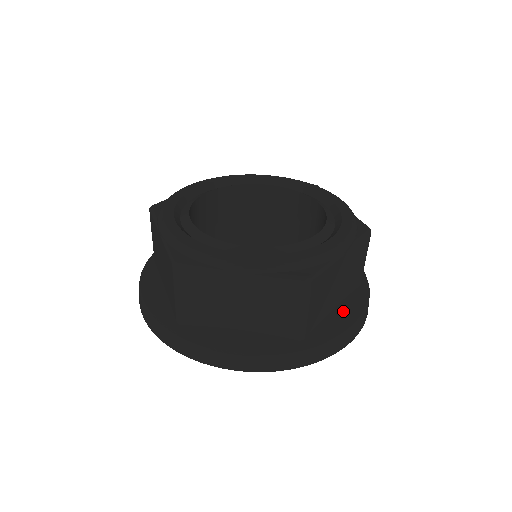
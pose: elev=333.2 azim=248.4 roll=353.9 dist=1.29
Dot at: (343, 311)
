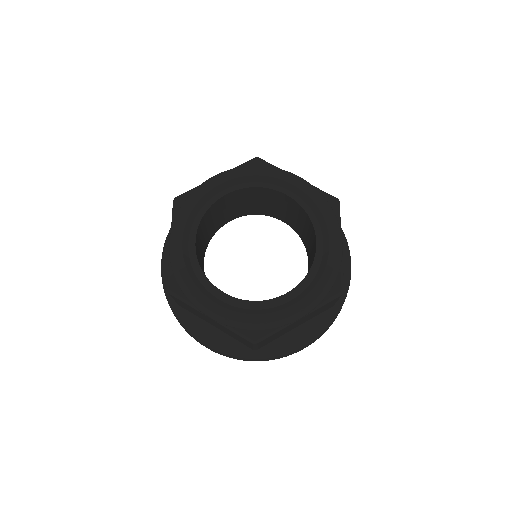
Dot at: (301, 332)
